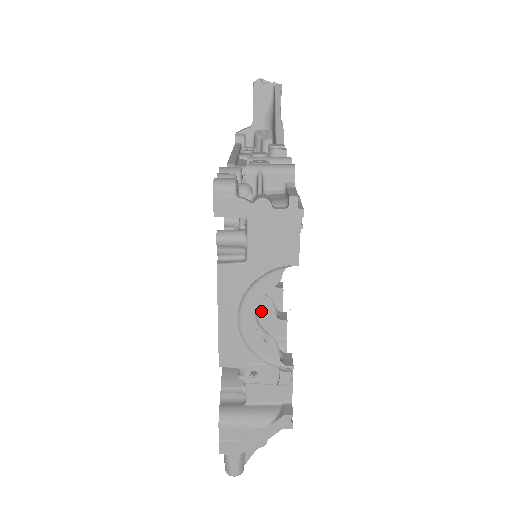
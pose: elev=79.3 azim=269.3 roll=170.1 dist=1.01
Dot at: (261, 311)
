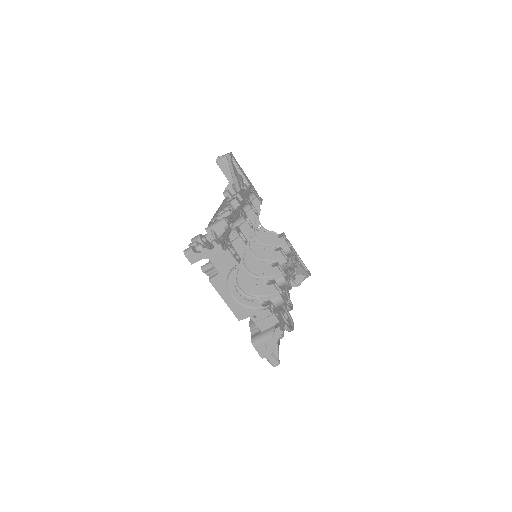
Dot at: (258, 286)
